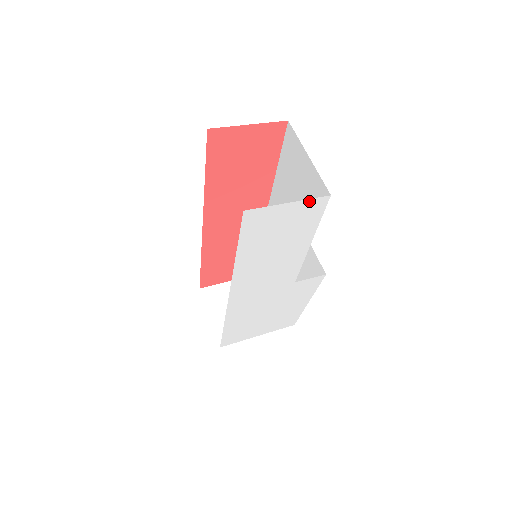
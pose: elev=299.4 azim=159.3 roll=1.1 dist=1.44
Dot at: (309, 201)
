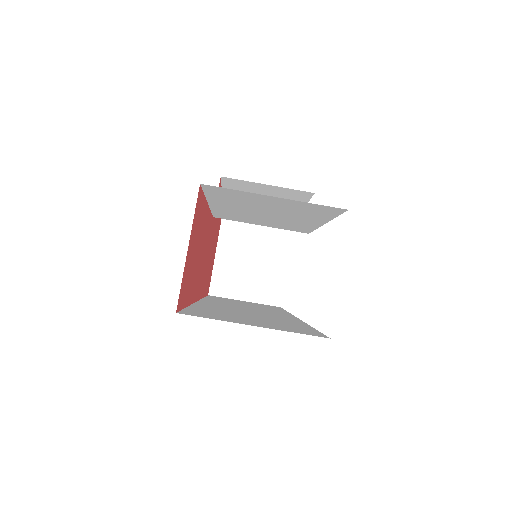
Dot at: occluded
